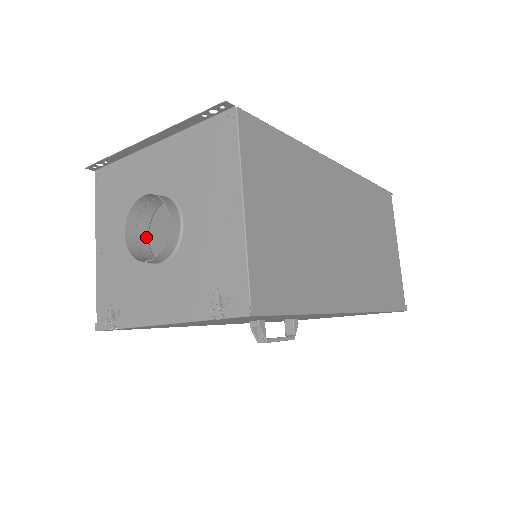
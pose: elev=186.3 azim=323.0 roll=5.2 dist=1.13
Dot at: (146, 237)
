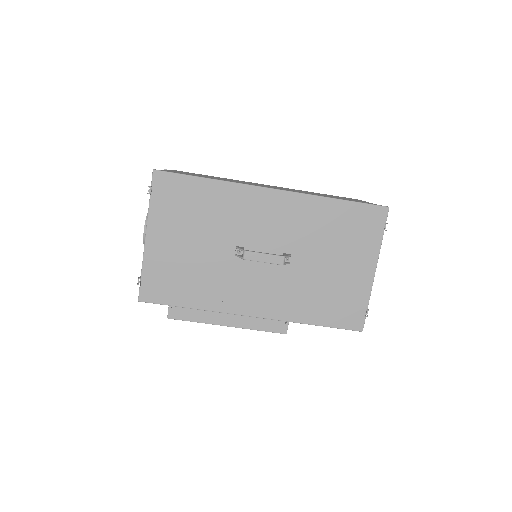
Dot at: occluded
